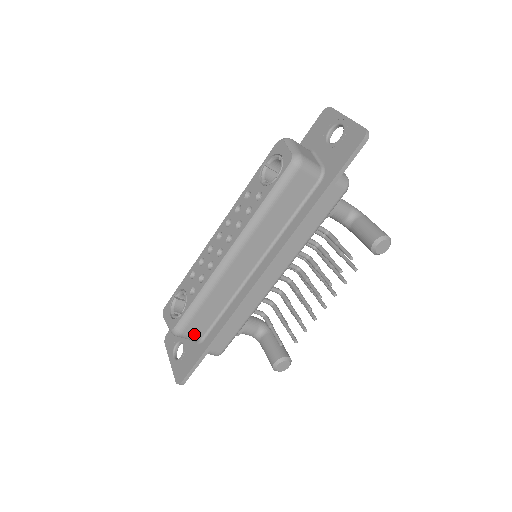
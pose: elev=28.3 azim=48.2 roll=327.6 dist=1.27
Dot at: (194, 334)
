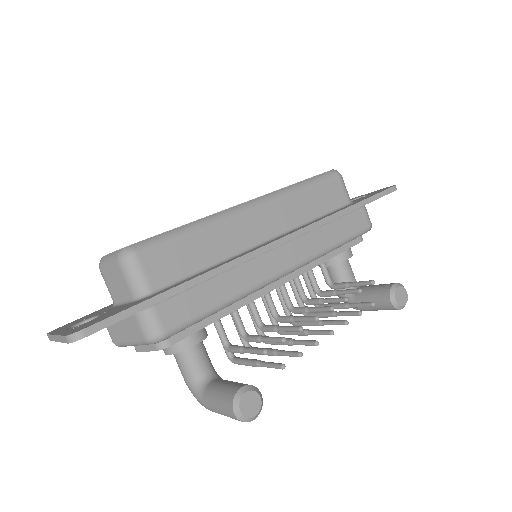
Dot at: (150, 273)
